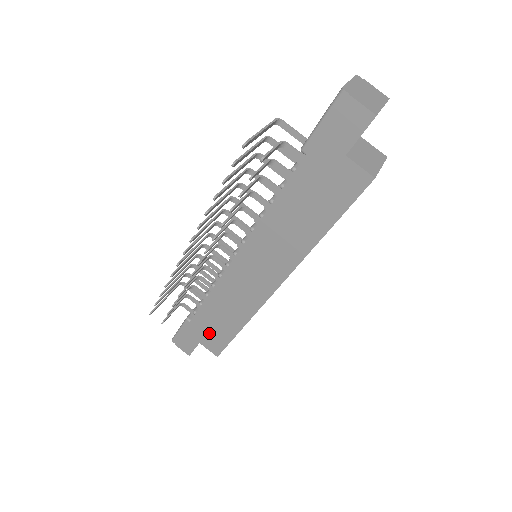
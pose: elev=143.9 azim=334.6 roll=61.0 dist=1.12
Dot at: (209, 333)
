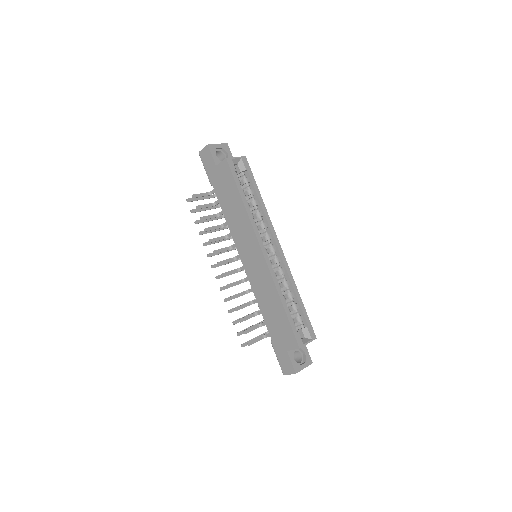
Dot at: (281, 333)
